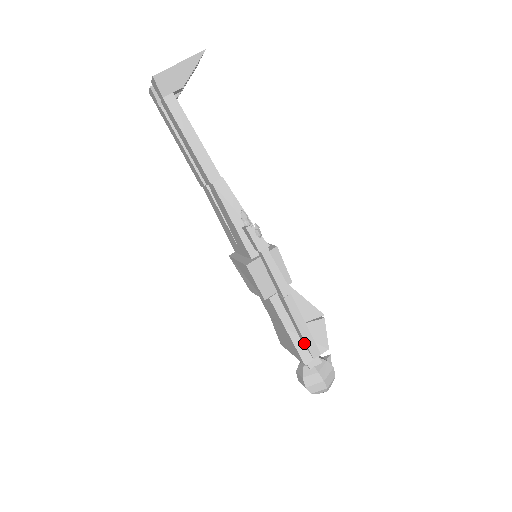
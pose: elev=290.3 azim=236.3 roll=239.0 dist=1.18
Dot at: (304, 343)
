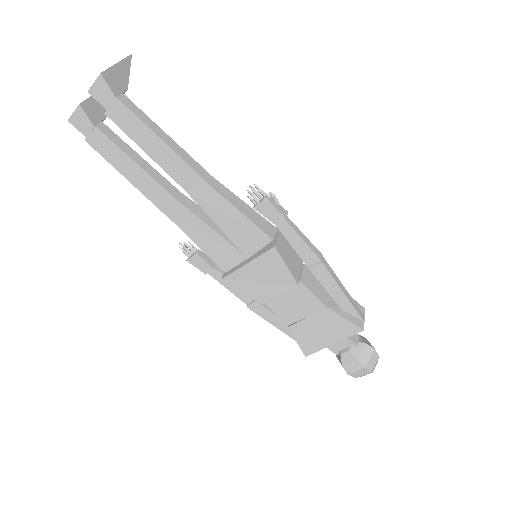
Dot at: (349, 310)
